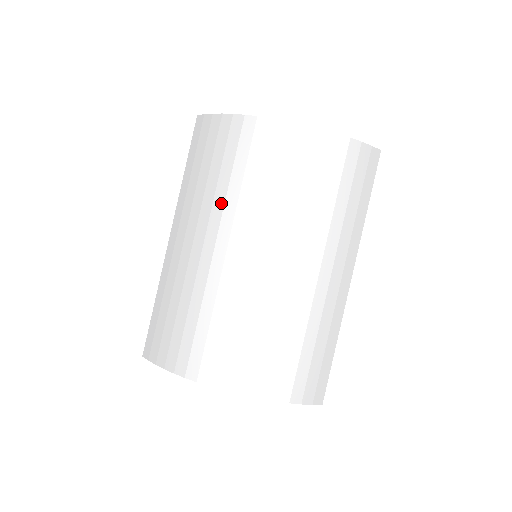
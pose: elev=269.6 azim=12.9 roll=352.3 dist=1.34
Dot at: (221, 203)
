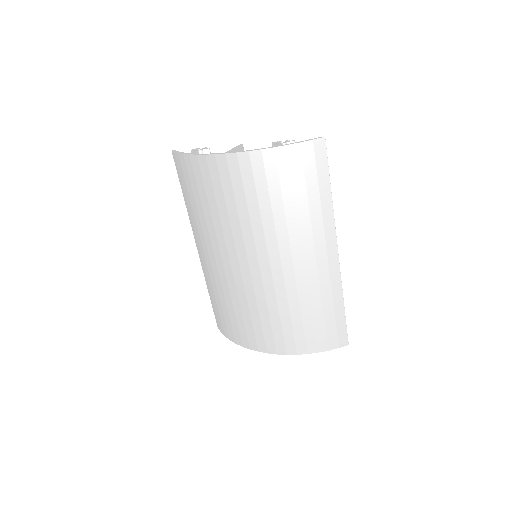
Dot at: (212, 228)
